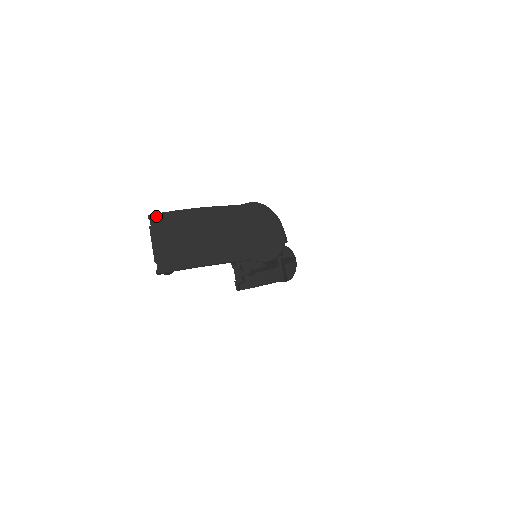
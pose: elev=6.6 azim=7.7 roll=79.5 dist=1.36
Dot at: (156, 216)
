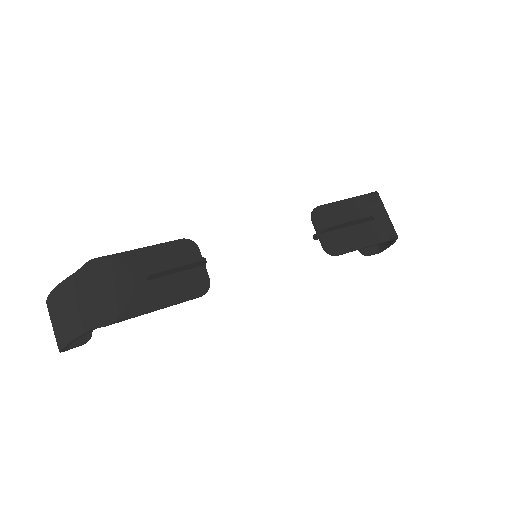
Dot at: (47, 302)
